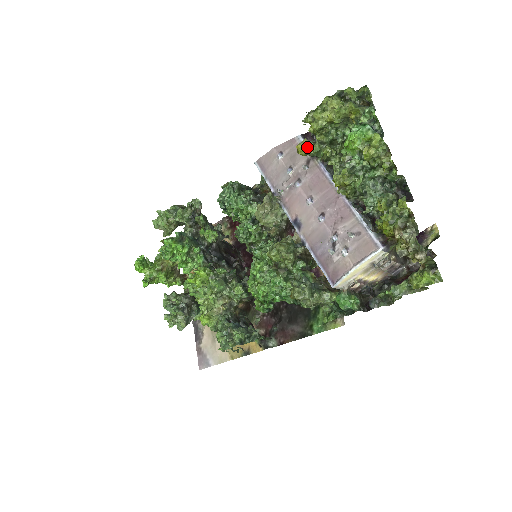
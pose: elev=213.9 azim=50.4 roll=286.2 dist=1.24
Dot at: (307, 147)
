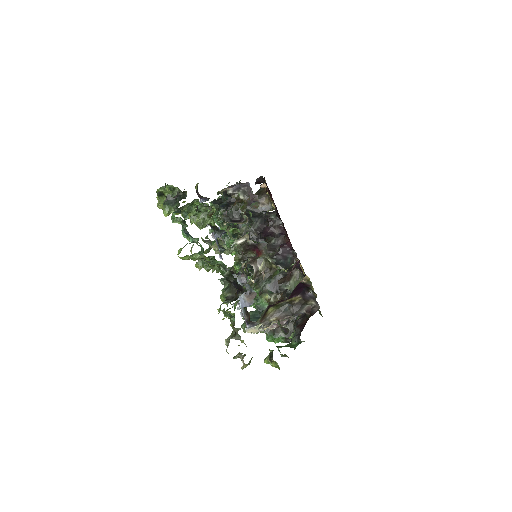
Dot at: occluded
